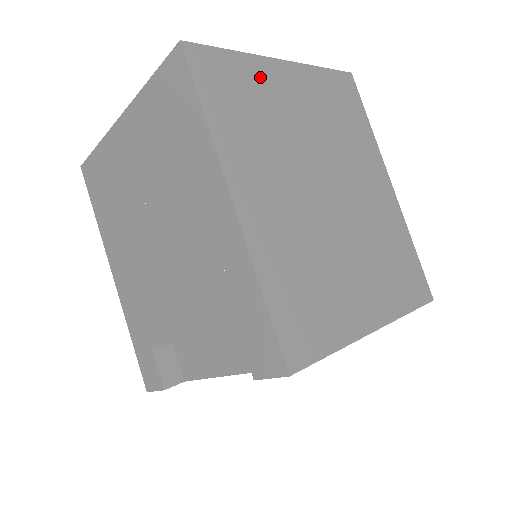
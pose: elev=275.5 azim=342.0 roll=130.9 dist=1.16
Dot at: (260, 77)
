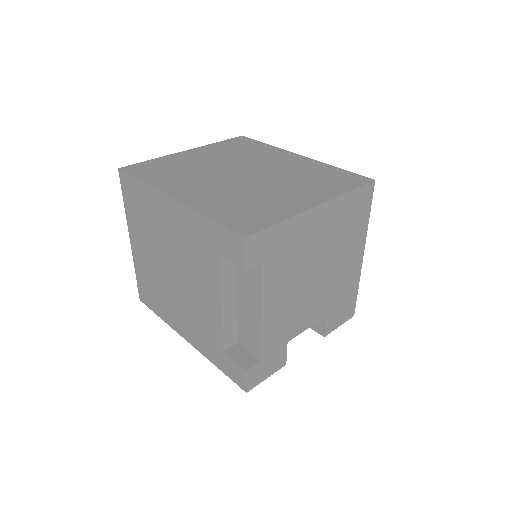
Dot at: (173, 160)
